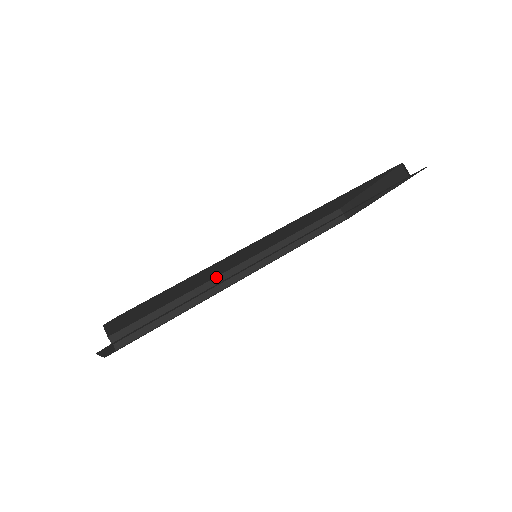
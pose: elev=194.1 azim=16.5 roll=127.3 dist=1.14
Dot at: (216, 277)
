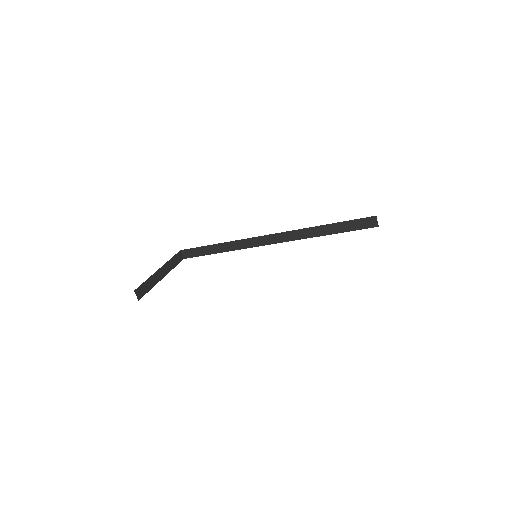
Dot at: (251, 238)
